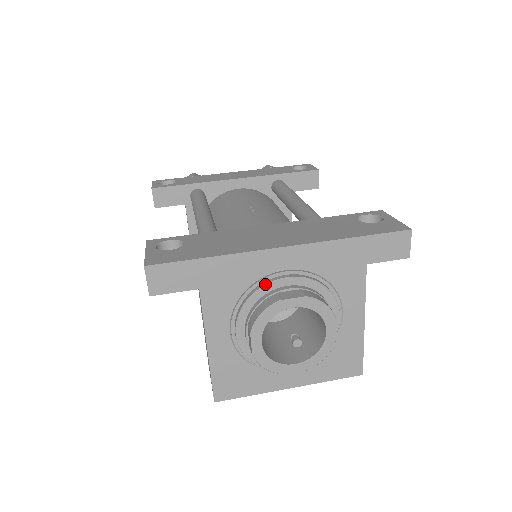
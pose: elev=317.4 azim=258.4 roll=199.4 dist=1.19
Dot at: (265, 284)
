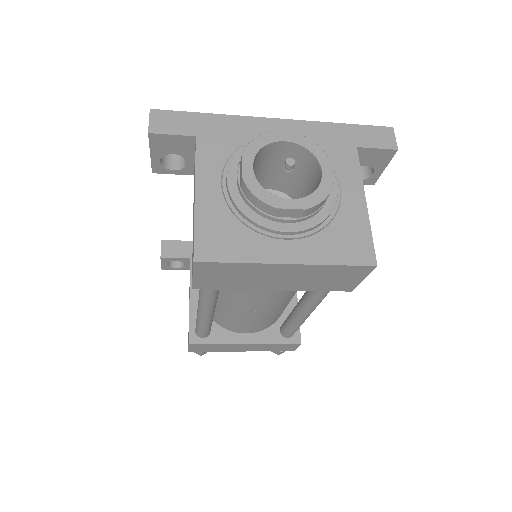
Dot at: occluded
